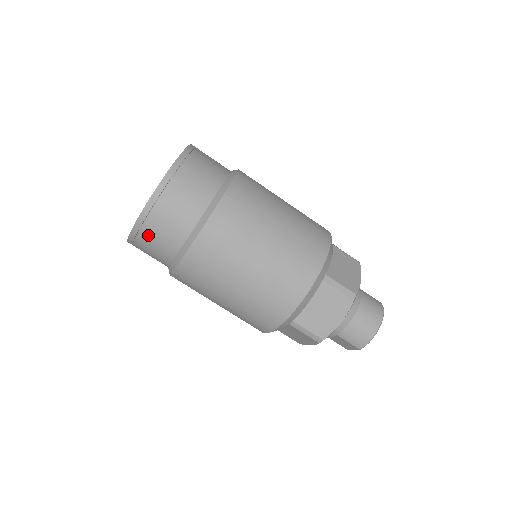
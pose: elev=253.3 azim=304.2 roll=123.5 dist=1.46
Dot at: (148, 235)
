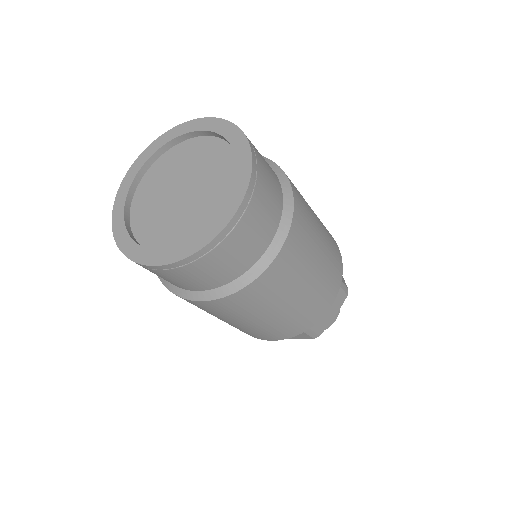
Dot at: (209, 262)
